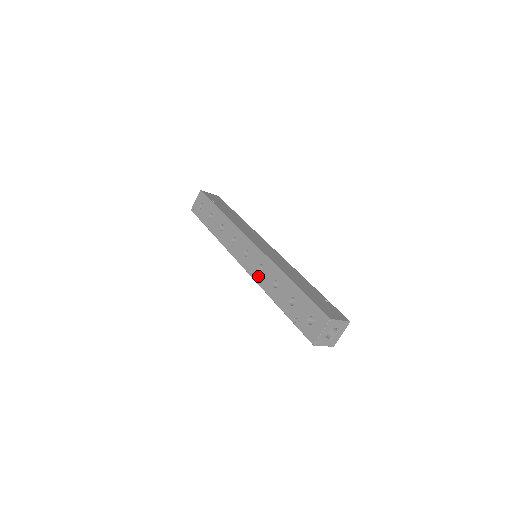
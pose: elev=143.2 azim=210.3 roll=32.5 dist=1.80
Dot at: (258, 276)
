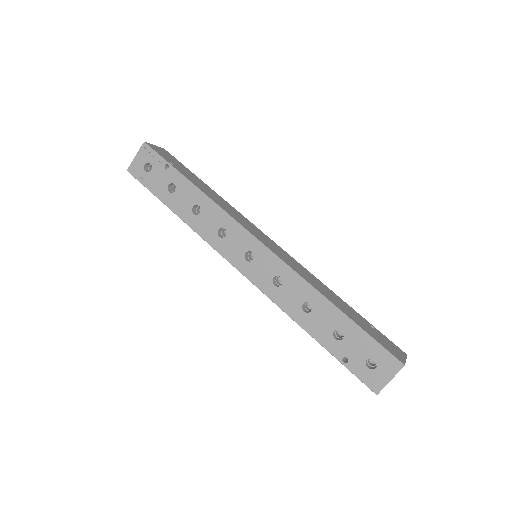
Dot at: (274, 292)
